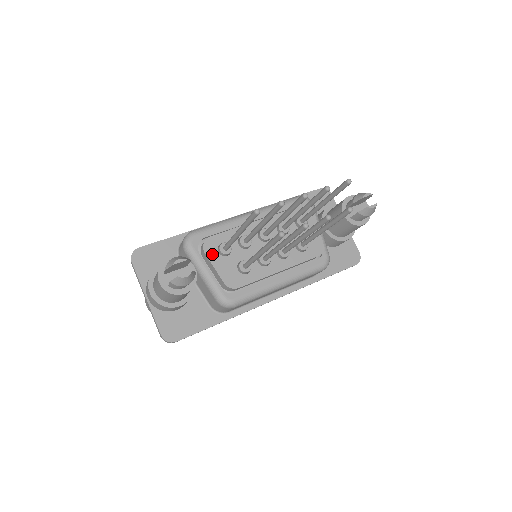
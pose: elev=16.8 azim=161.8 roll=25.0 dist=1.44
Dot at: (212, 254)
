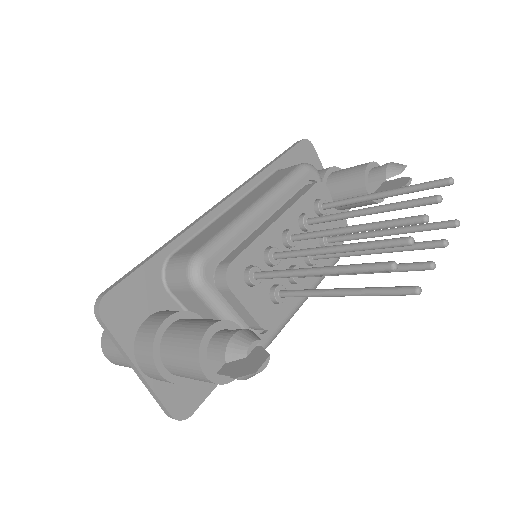
Dot at: (239, 289)
